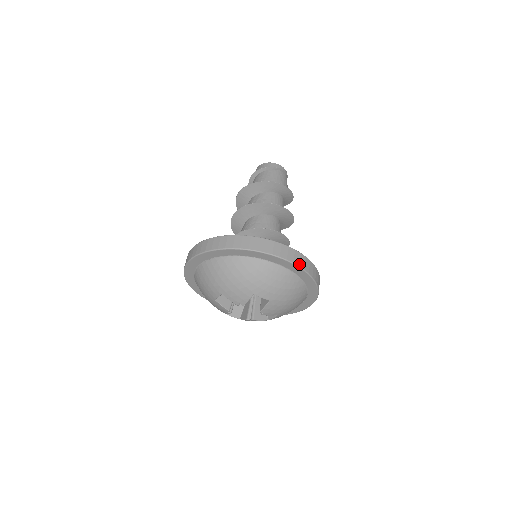
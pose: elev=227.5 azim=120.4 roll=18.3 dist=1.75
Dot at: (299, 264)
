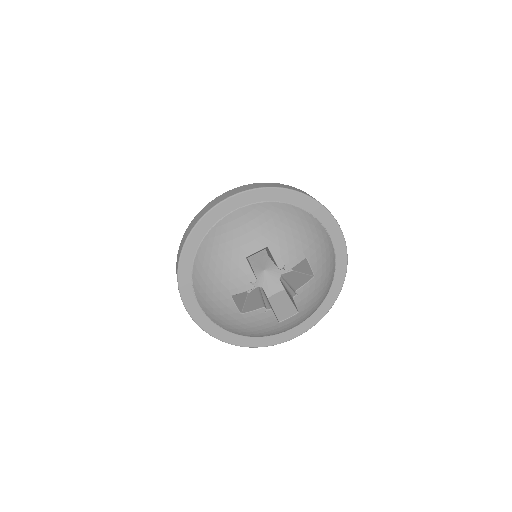
Dot at: (246, 189)
